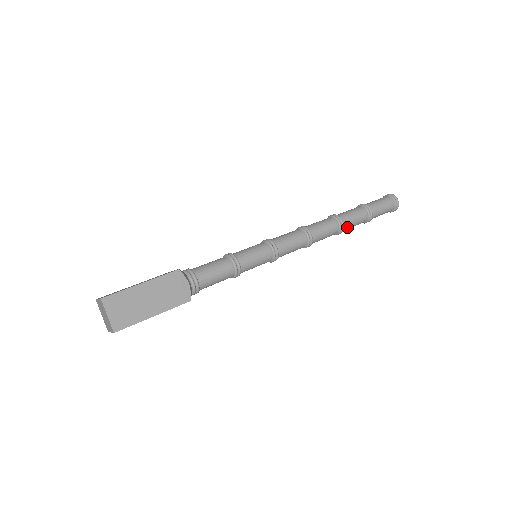
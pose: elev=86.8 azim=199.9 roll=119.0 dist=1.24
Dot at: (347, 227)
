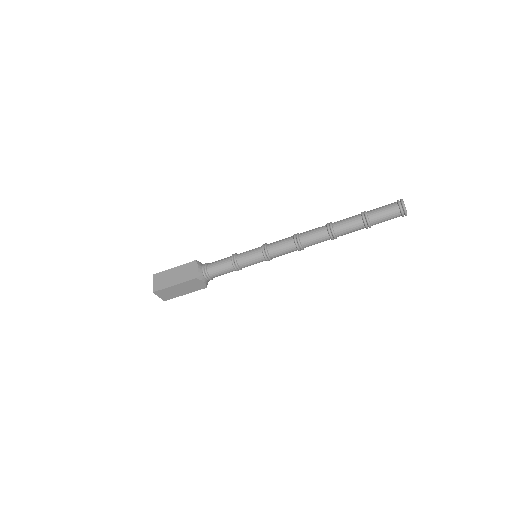
Dot at: (342, 235)
